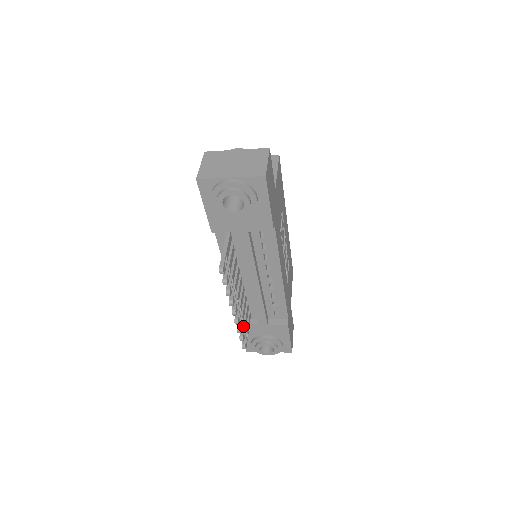
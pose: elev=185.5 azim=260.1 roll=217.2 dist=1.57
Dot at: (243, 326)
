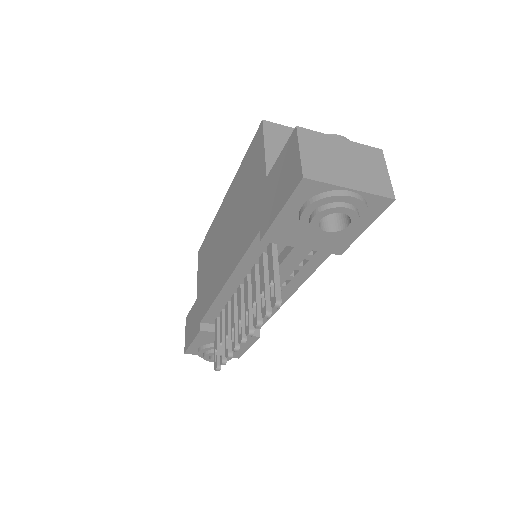
Dot at: occluded
